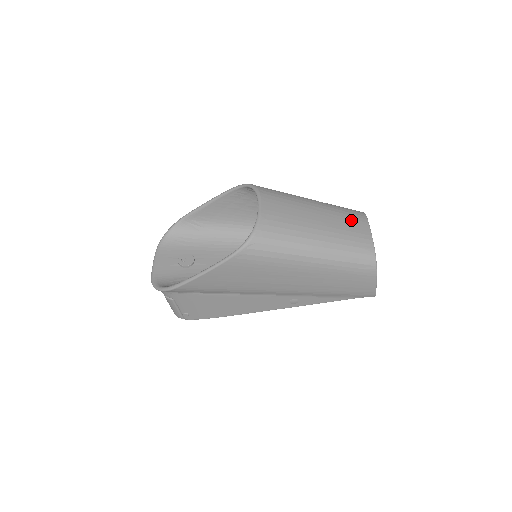
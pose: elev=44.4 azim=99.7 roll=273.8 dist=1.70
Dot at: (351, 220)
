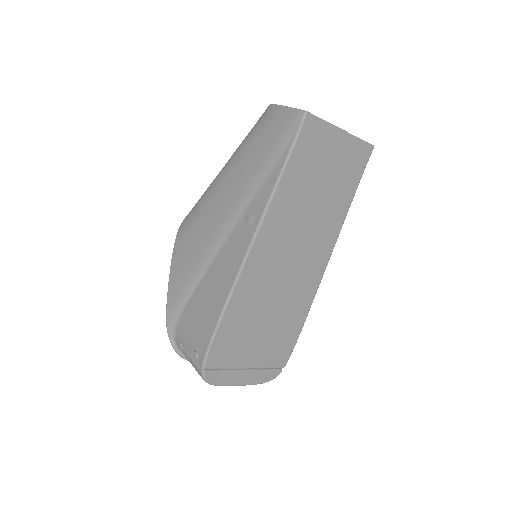
Dot at: occluded
